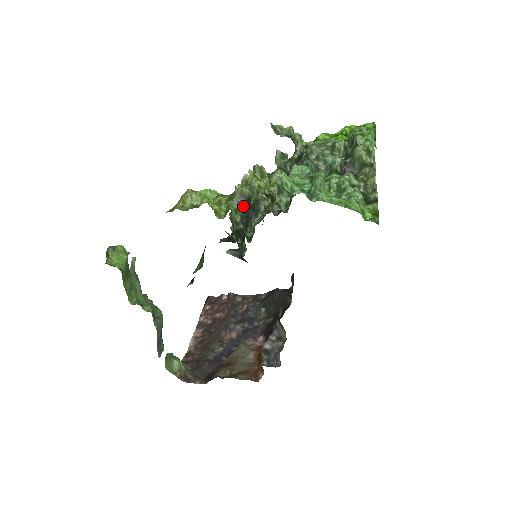
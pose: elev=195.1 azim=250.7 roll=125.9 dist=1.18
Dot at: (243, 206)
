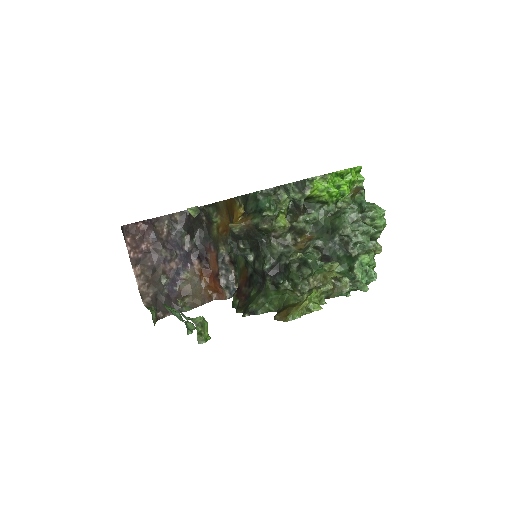
Dot at: occluded
